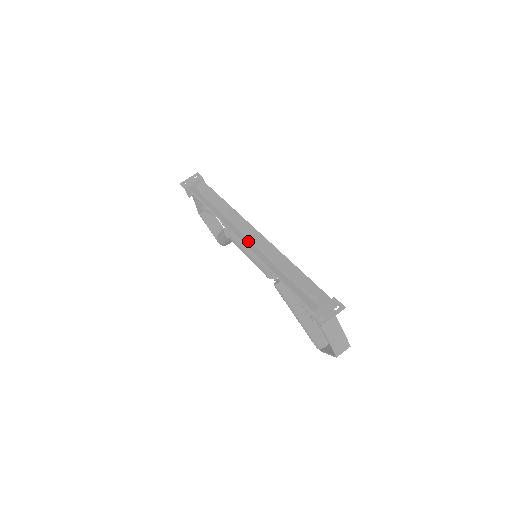
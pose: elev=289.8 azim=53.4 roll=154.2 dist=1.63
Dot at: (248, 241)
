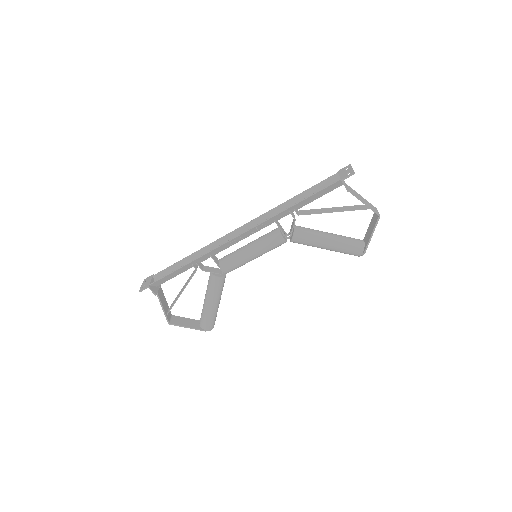
Dot at: (244, 235)
